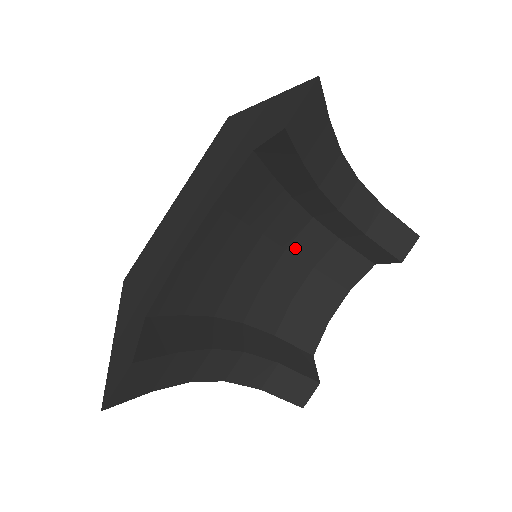
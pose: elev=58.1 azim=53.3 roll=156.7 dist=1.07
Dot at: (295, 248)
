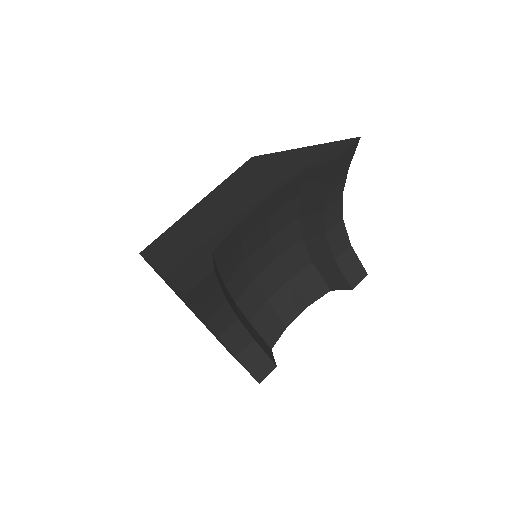
Dot at: (283, 259)
